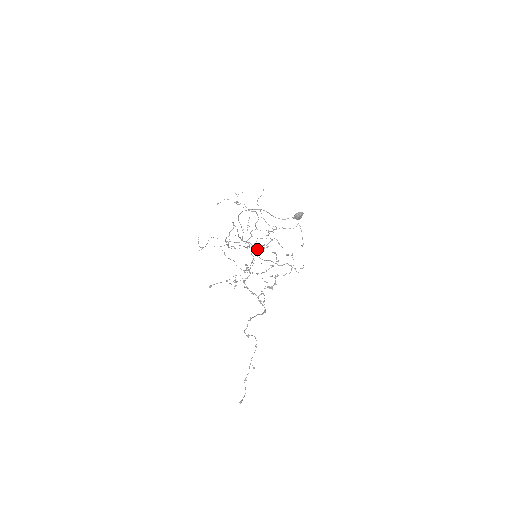
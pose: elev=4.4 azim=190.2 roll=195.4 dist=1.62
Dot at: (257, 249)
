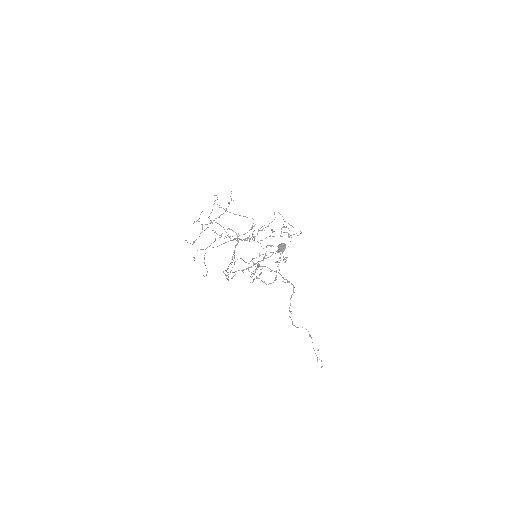
Dot at: occluded
